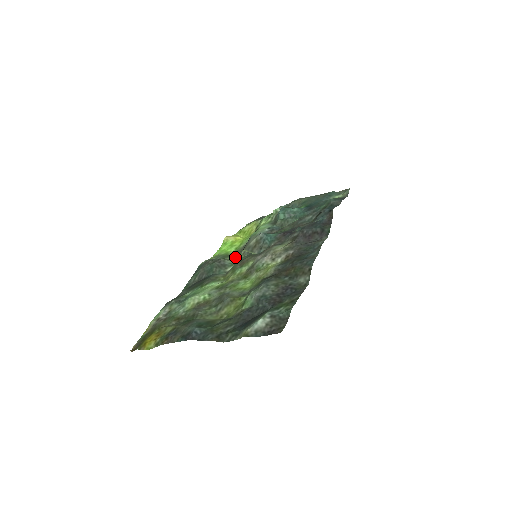
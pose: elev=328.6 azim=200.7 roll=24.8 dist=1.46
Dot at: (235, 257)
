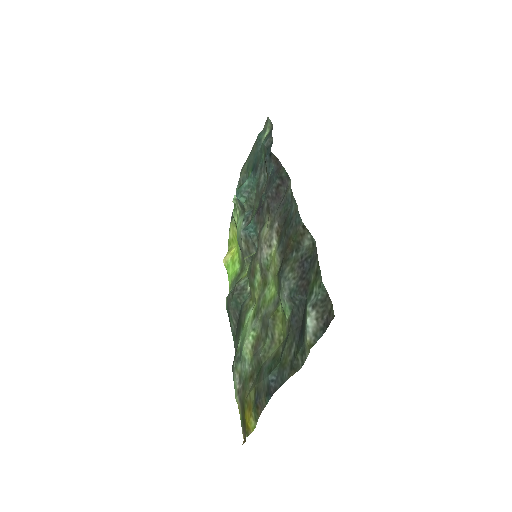
Dot at: (244, 271)
